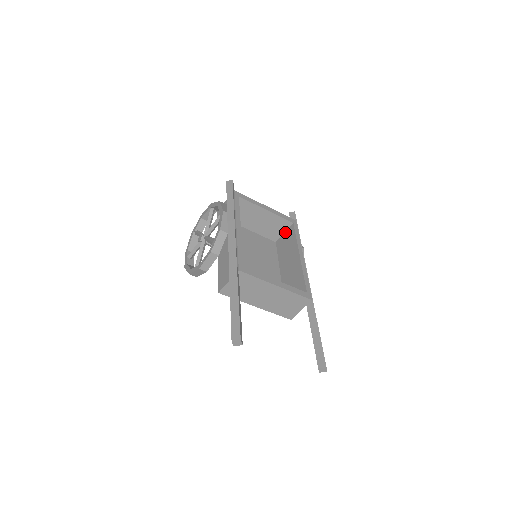
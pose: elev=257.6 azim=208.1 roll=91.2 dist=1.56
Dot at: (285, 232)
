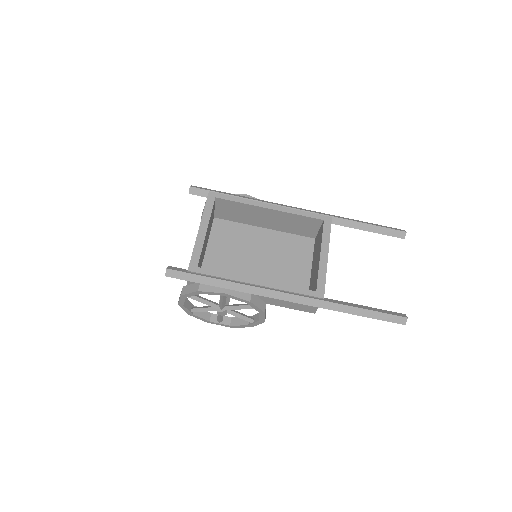
Dot at: (215, 207)
